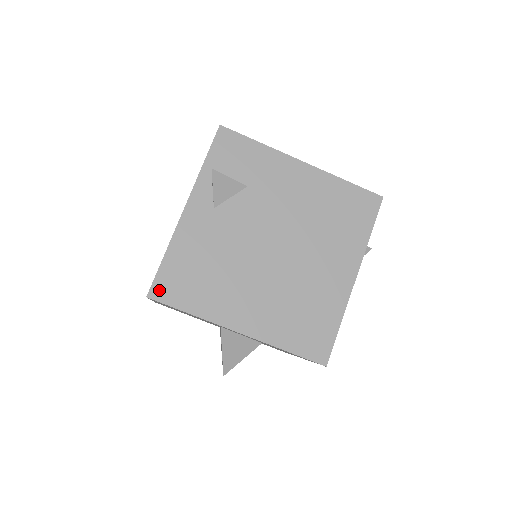
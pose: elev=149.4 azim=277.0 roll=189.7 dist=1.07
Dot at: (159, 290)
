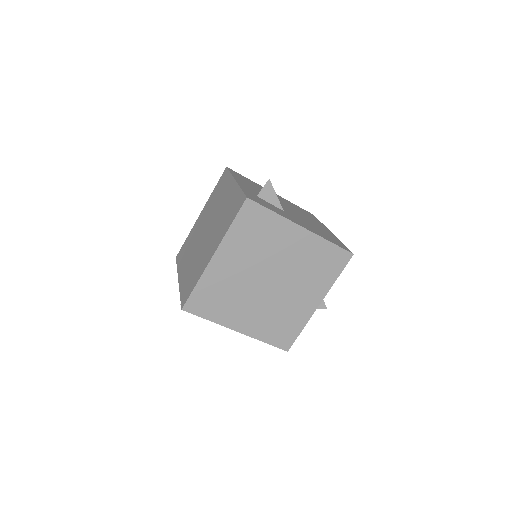
Dot at: occluded
